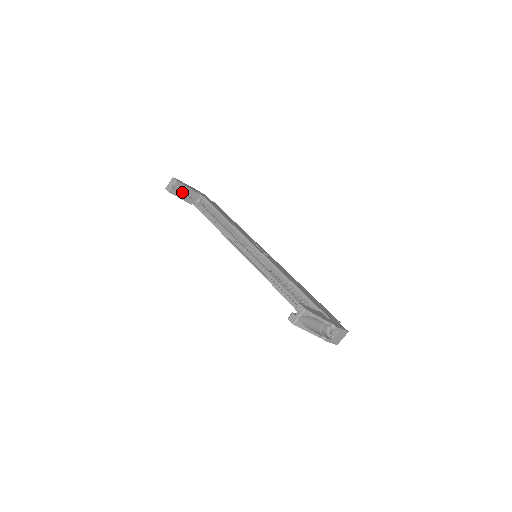
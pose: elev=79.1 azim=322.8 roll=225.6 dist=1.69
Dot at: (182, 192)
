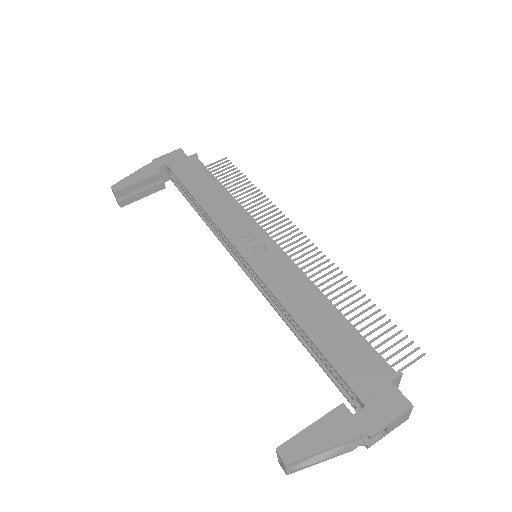
Dot at: (139, 188)
